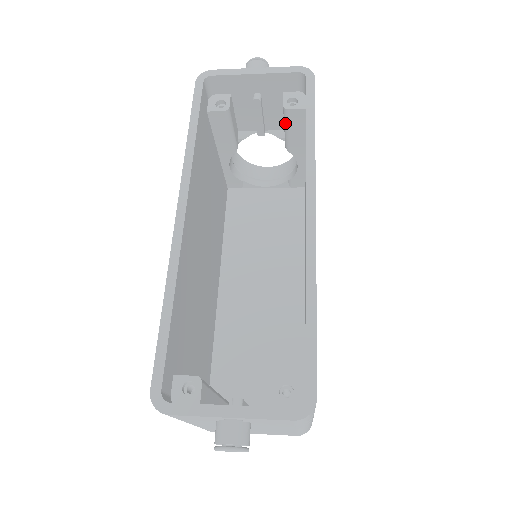
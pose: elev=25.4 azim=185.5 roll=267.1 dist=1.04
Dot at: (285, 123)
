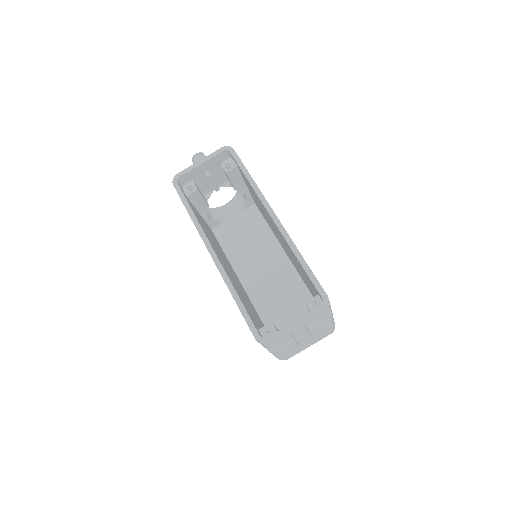
Dot at: (229, 179)
